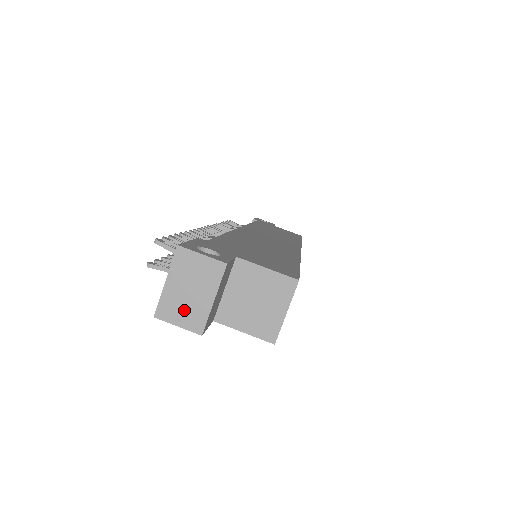
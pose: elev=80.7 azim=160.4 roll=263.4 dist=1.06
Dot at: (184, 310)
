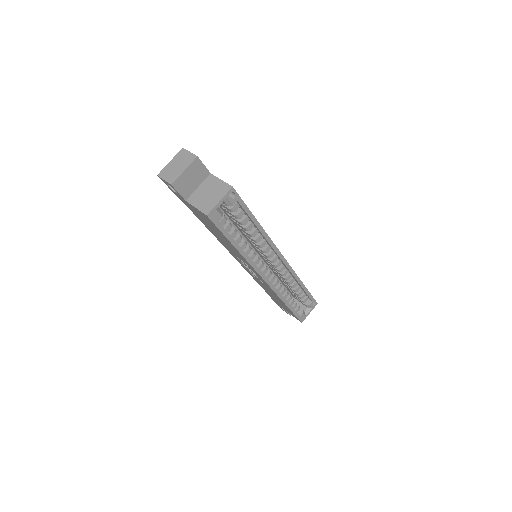
Dot at: (170, 173)
